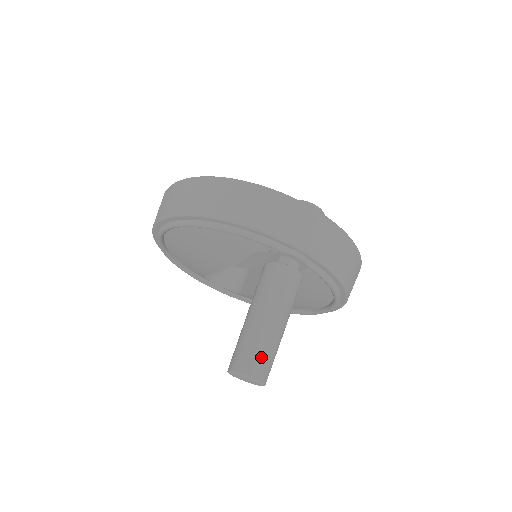
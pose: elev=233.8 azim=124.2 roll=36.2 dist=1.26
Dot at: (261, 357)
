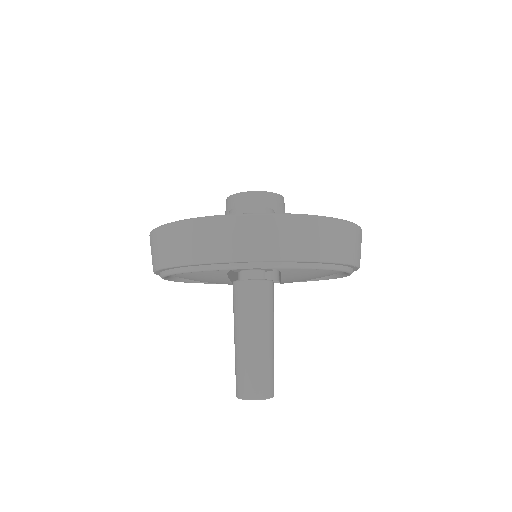
Dot at: (252, 378)
